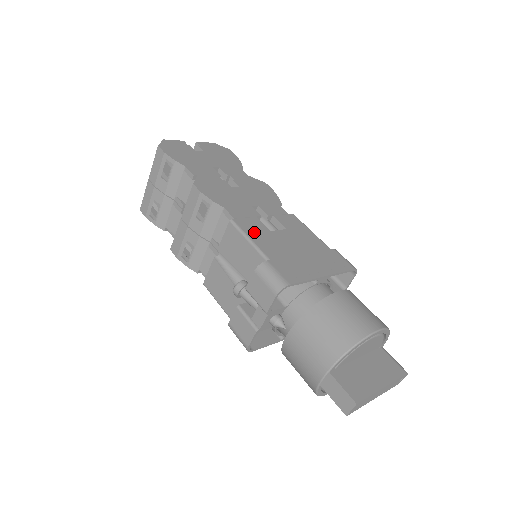
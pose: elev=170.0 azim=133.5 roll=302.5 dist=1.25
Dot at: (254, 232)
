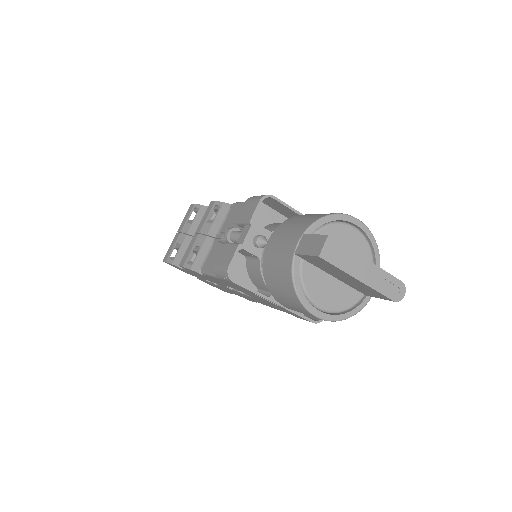
Dot at: occluded
